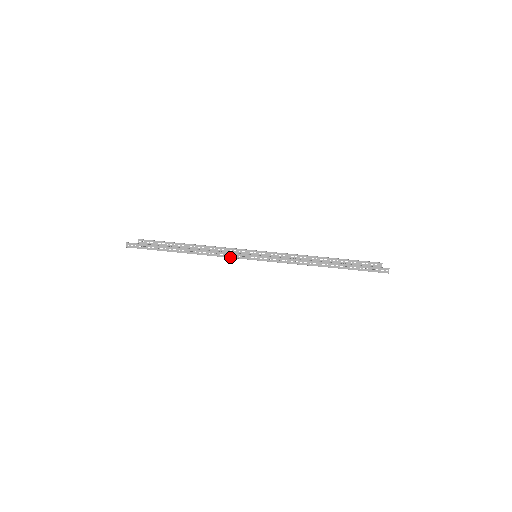
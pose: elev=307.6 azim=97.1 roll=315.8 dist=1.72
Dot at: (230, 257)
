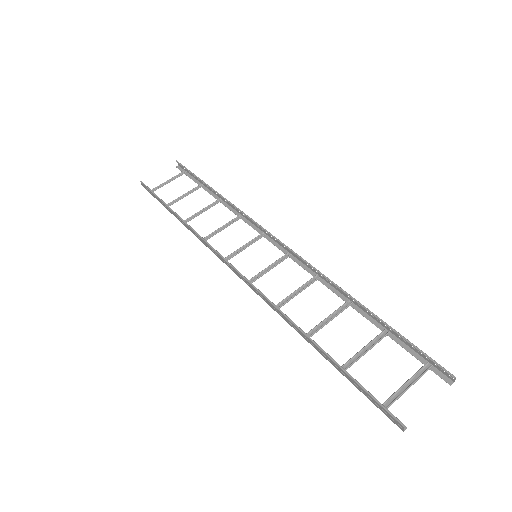
Dot at: (213, 252)
